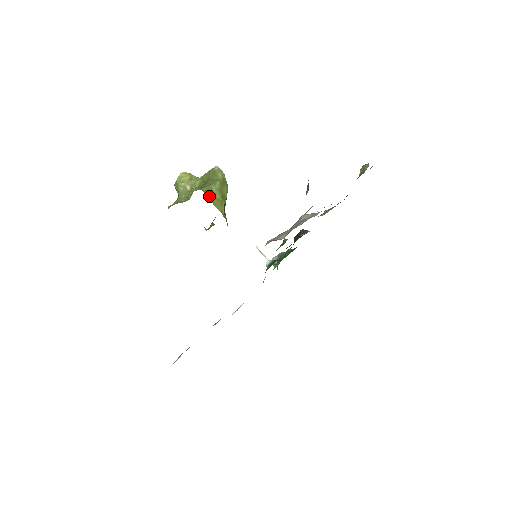
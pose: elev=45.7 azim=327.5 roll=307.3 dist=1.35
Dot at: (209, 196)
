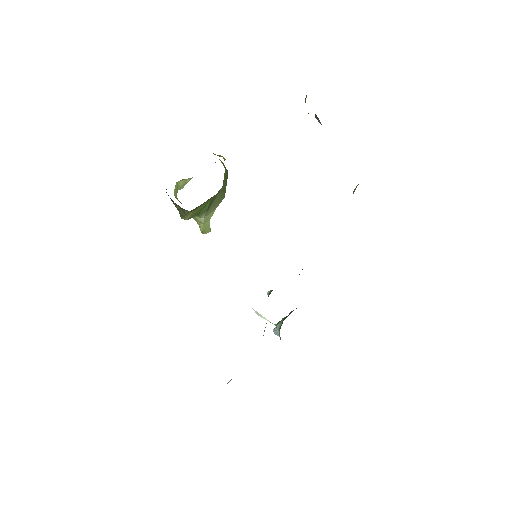
Dot at: occluded
